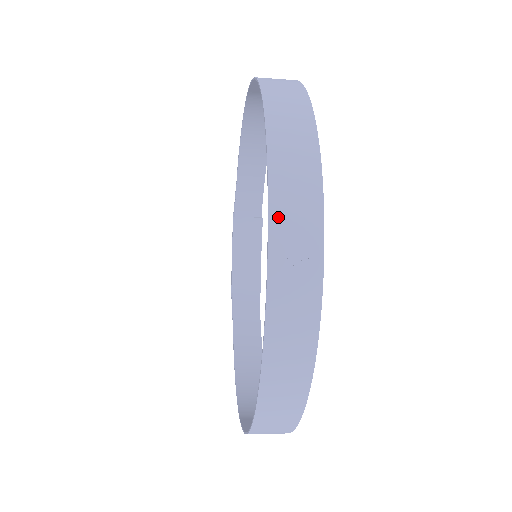
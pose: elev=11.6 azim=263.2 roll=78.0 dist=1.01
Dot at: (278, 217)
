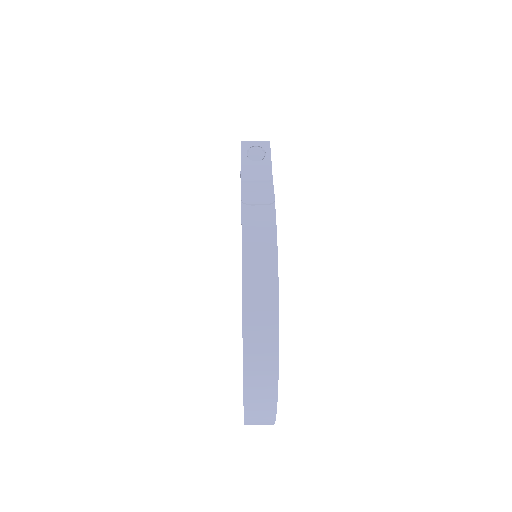
Dot at: occluded
